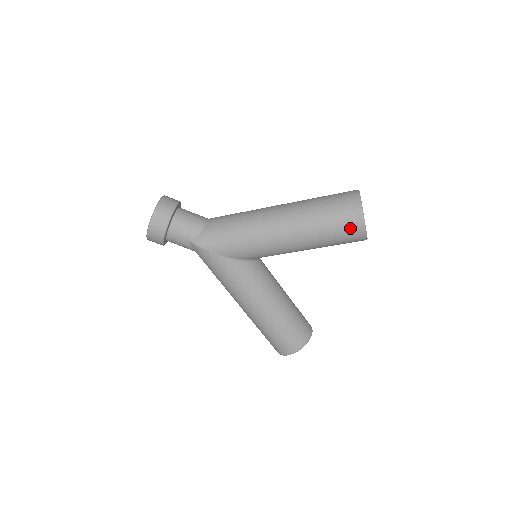
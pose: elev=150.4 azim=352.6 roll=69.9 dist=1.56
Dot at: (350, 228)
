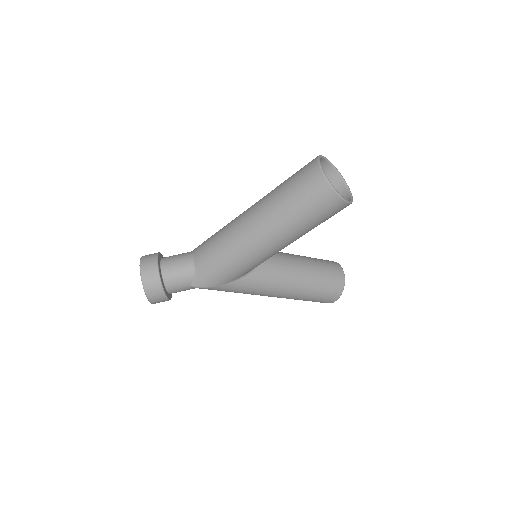
Dot at: (331, 209)
